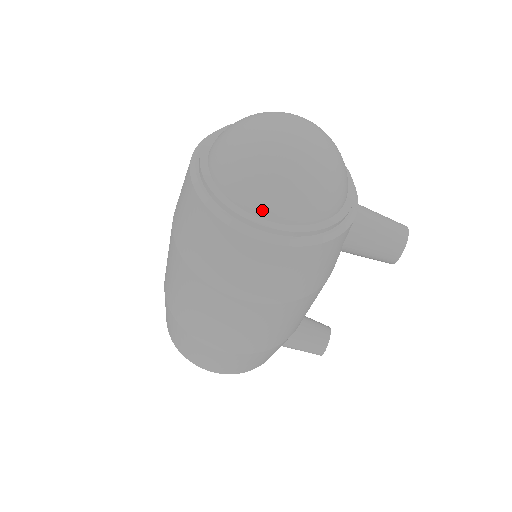
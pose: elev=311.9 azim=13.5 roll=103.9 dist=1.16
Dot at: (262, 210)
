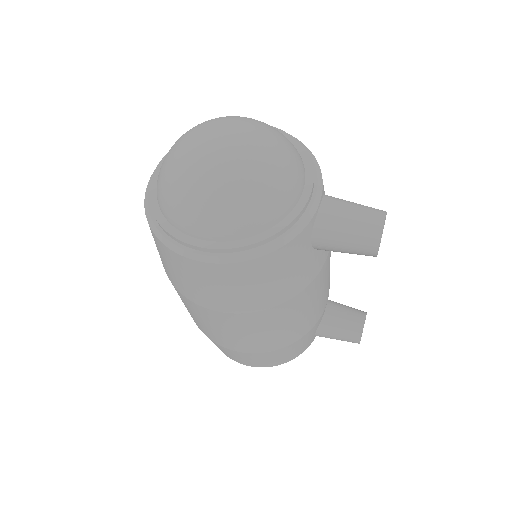
Dot at: (196, 231)
